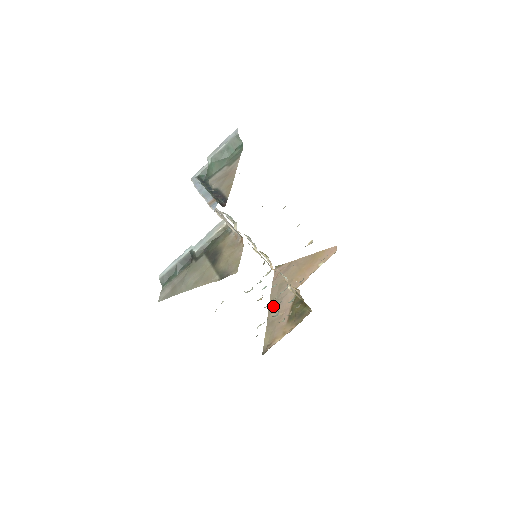
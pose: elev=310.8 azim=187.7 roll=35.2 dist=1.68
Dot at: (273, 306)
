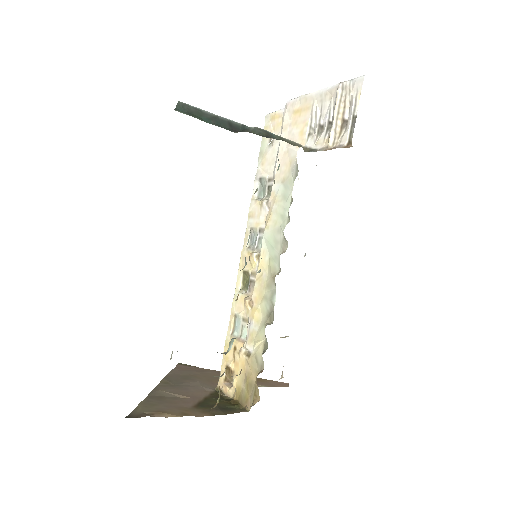
Dot at: (168, 385)
